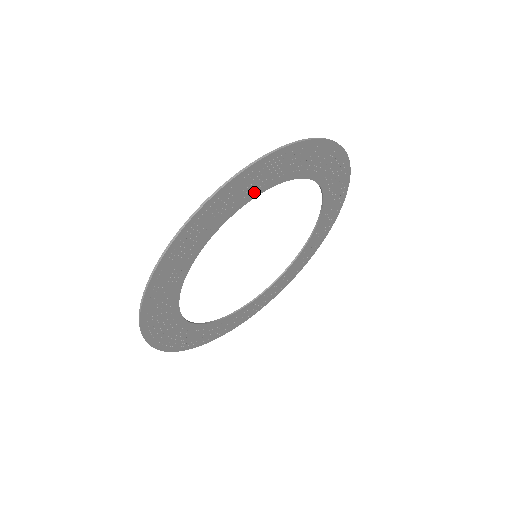
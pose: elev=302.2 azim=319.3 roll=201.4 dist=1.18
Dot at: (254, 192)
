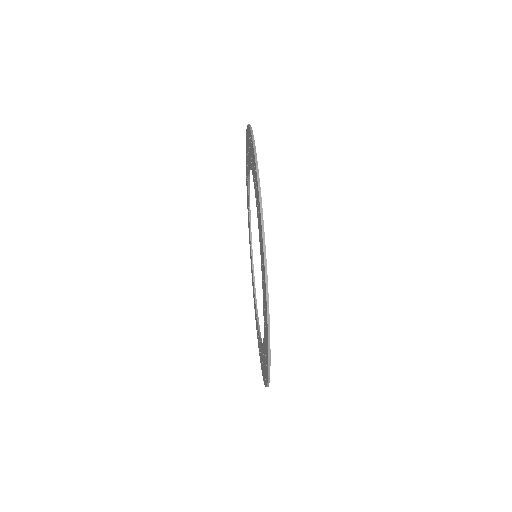
Dot at: occluded
